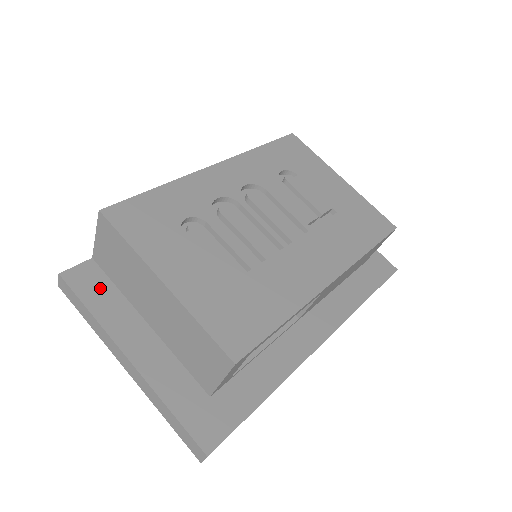
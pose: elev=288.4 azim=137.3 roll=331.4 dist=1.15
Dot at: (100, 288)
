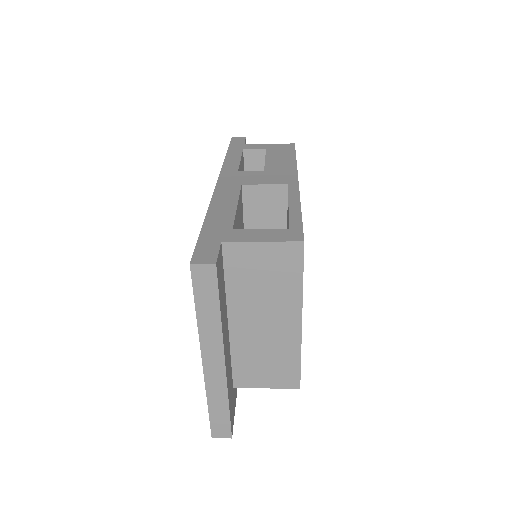
Dot at: (222, 282)
